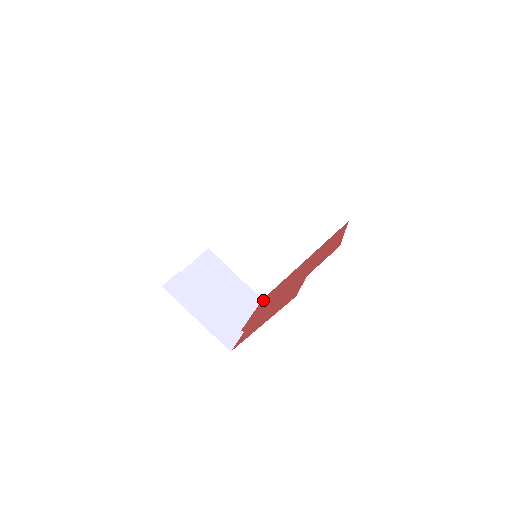
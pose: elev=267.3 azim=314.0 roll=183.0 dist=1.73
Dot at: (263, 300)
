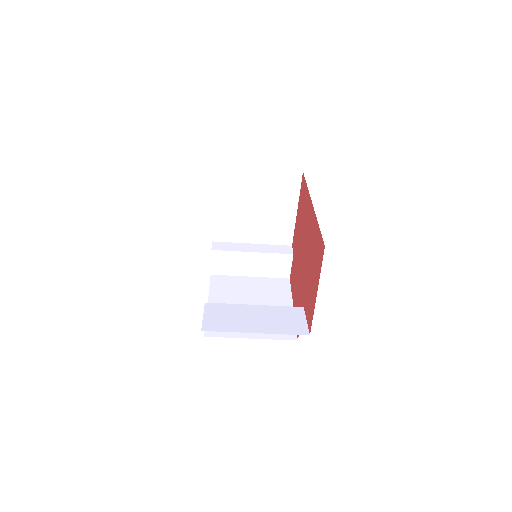
Dot at: (301, 187)
